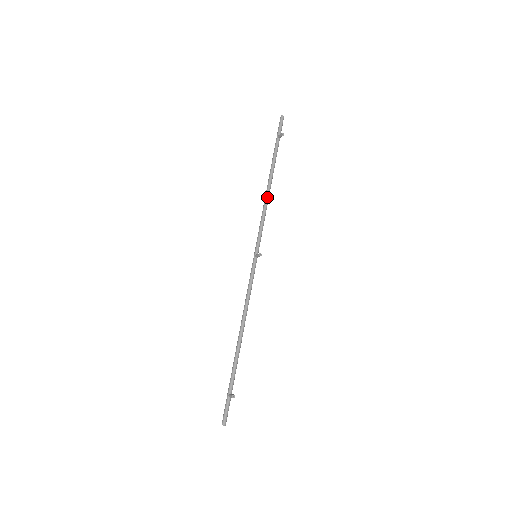
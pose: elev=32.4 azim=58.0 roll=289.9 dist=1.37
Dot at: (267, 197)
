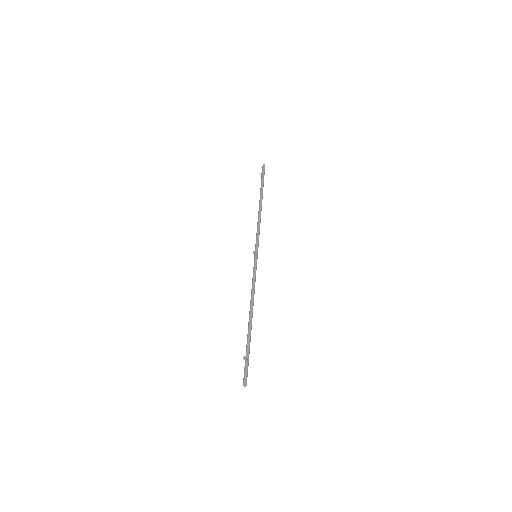
Dot at: (258, 216)
